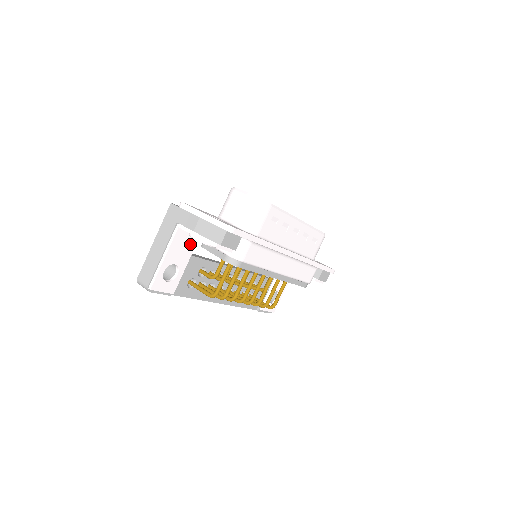
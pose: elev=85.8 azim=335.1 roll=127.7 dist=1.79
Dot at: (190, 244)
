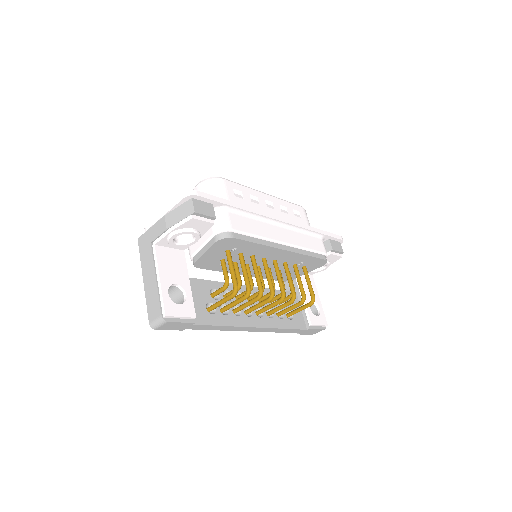
Dot at: (179, 261)
